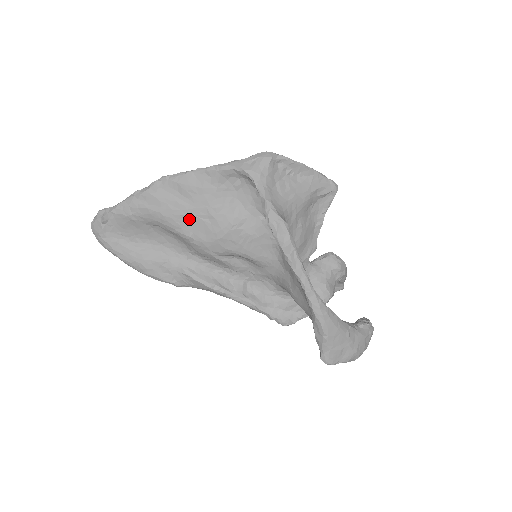
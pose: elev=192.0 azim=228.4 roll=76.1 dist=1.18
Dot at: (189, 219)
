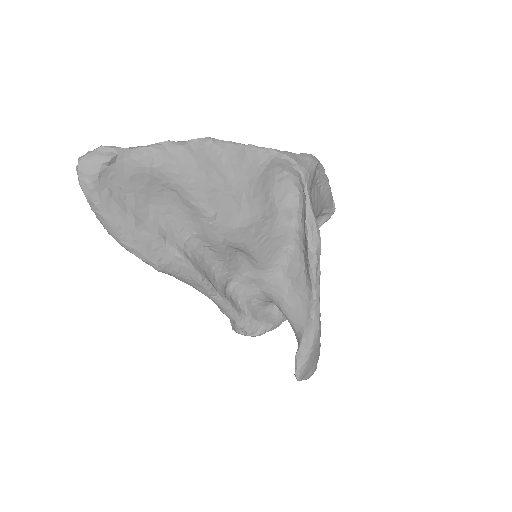
Dot at: (221, 195)
